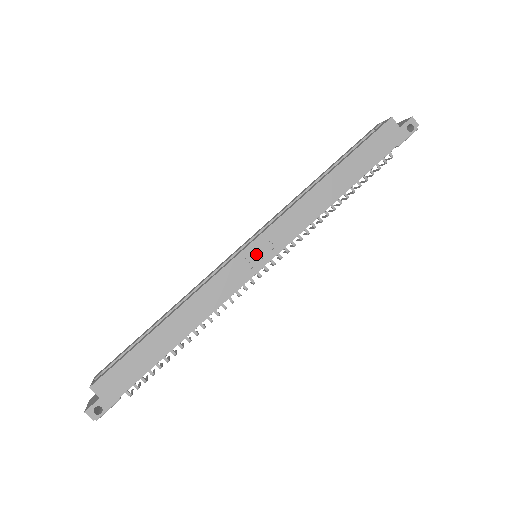
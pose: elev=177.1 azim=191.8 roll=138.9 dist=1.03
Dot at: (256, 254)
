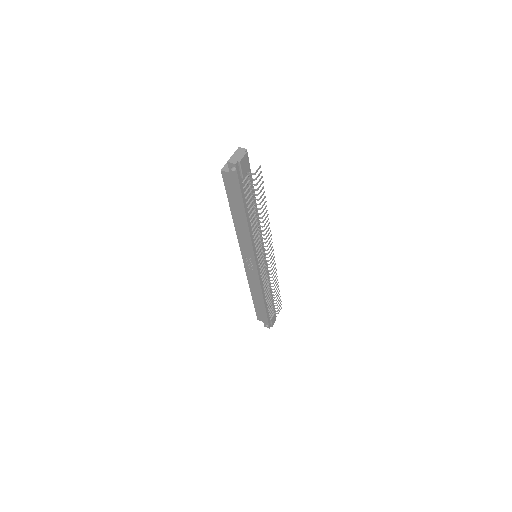
Dot at: (249, 263)
